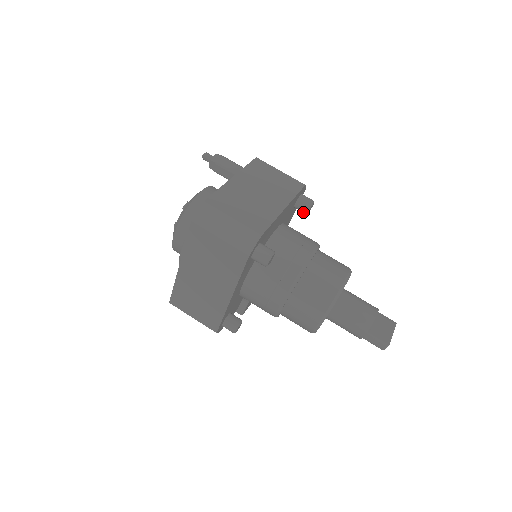
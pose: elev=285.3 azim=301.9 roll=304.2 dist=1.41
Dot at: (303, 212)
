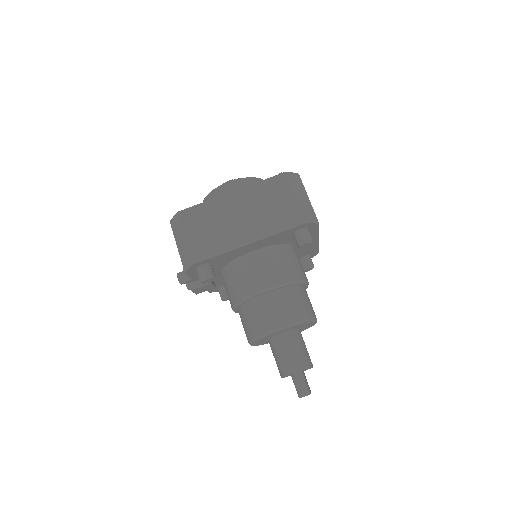
Dot at: (303, 266)
